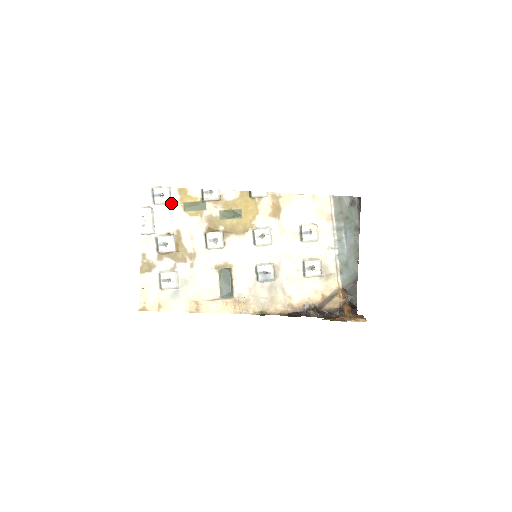
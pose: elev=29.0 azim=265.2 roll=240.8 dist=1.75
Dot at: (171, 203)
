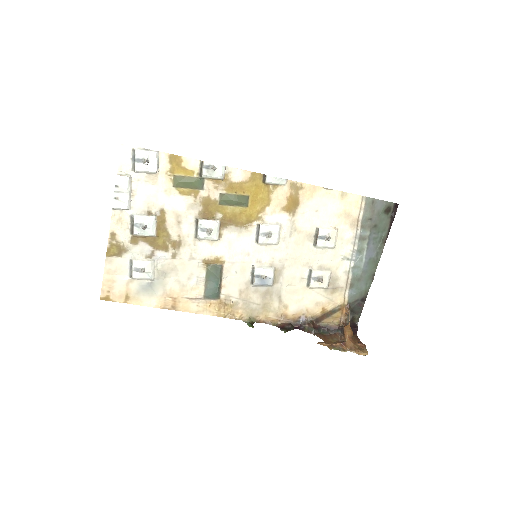
Dot at: (157, 173)
